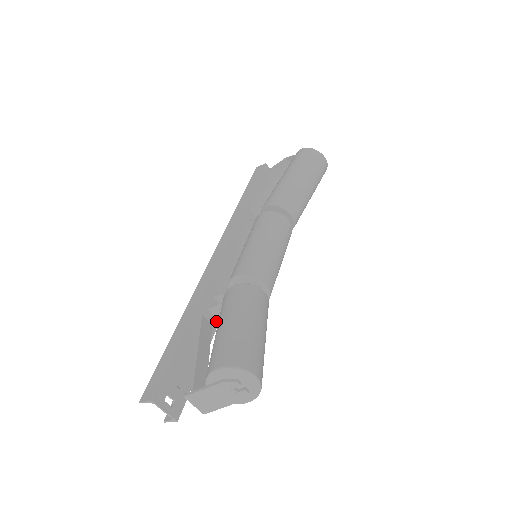
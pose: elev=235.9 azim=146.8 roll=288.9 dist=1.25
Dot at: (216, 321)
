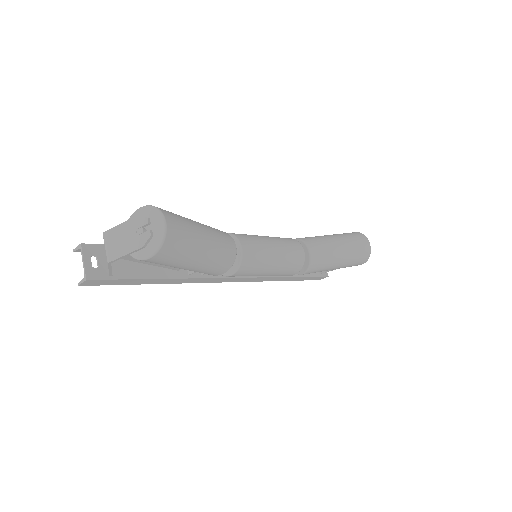
Dot at: (186, 274)
